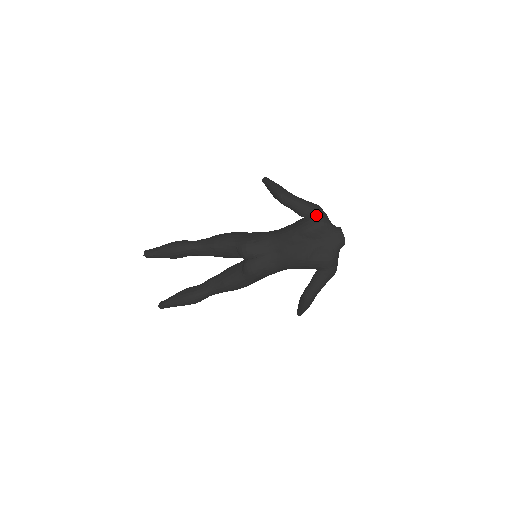
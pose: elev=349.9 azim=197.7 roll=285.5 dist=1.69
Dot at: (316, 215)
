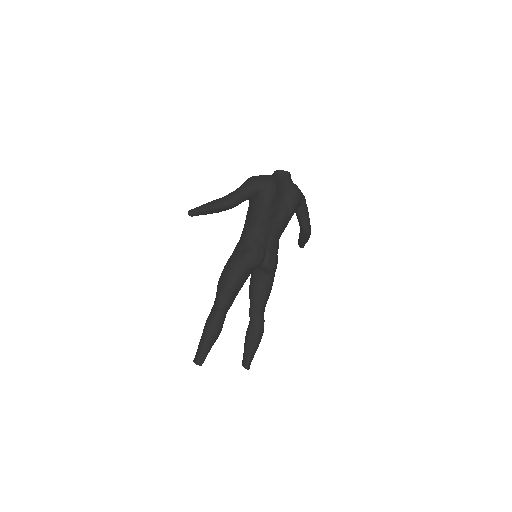
Dot at: (263, 183)
